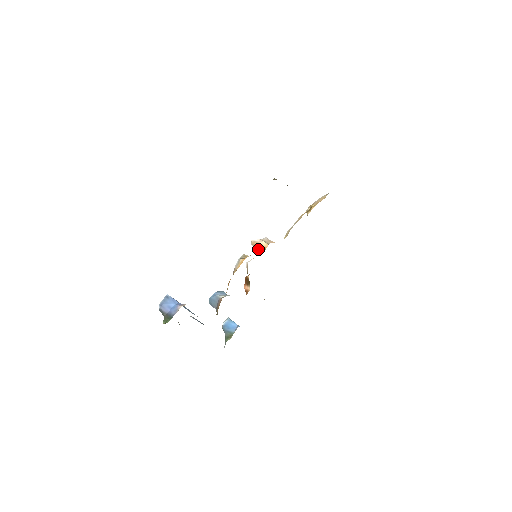
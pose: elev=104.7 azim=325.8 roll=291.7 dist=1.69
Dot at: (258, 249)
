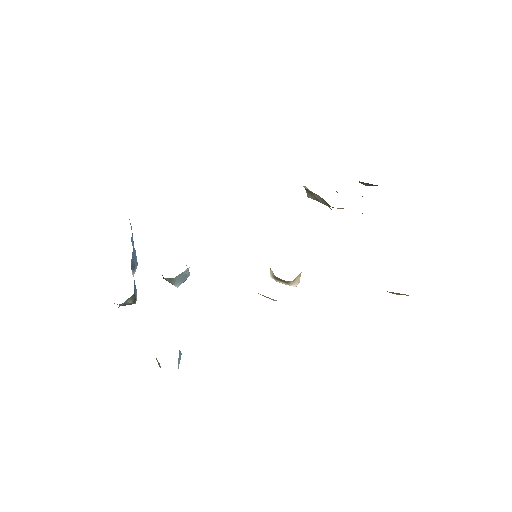
Dot at: occluded
